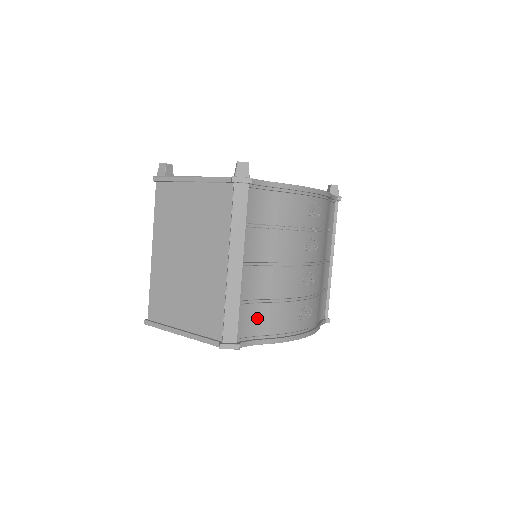
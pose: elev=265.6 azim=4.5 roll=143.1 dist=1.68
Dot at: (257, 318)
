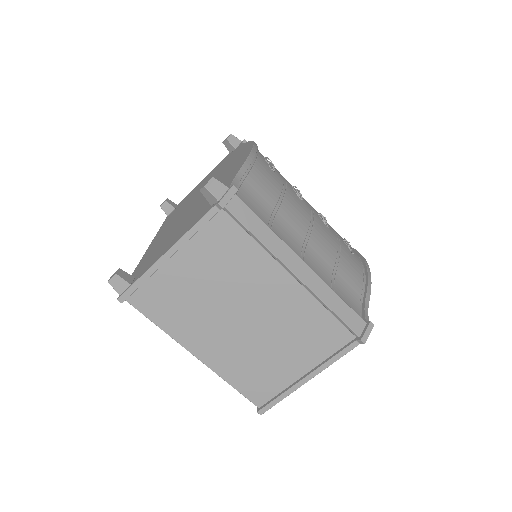
Dot at: (346, 289)
